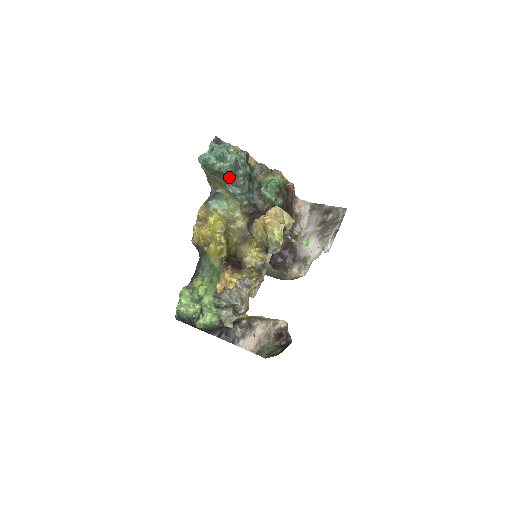
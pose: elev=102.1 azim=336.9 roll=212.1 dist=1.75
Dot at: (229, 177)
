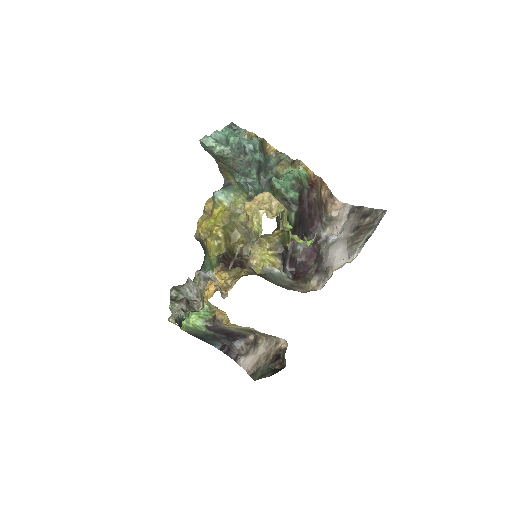
Dot at: (233, 163)
